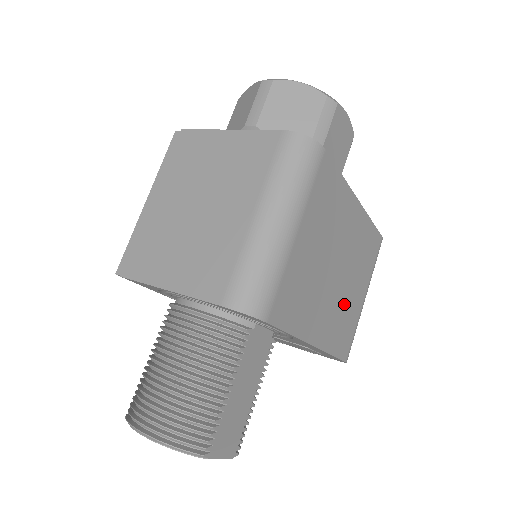
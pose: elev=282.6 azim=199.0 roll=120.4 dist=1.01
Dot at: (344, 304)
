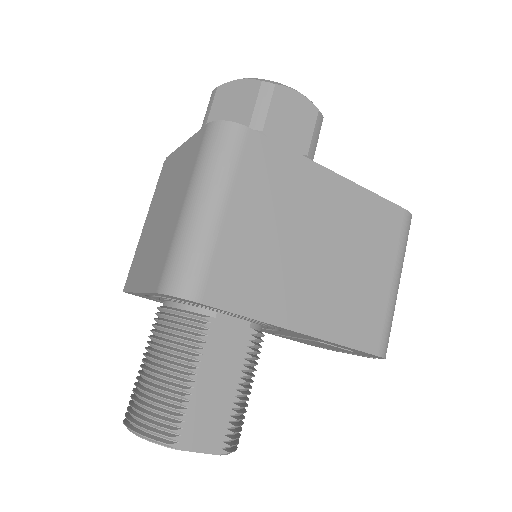
Dot at: (348, 287)
